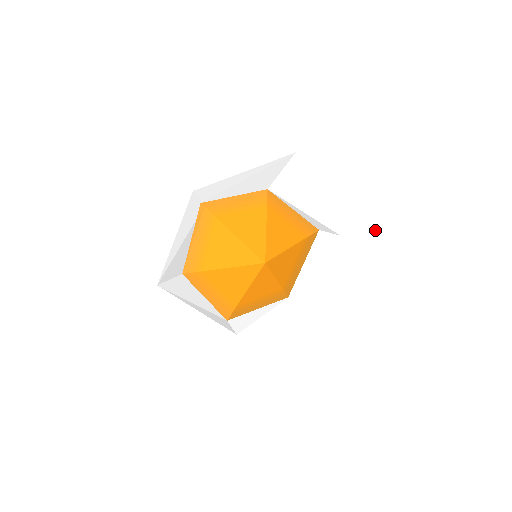
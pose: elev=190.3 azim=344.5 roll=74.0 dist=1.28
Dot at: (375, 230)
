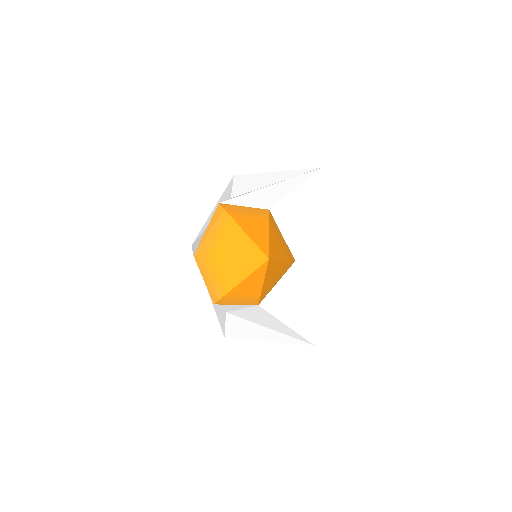
Dot at: (361, 265)
